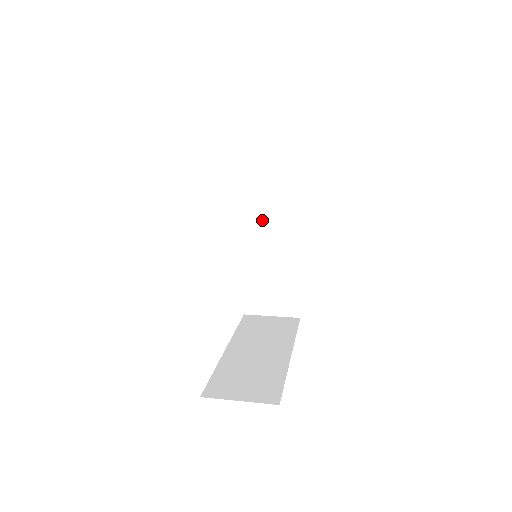
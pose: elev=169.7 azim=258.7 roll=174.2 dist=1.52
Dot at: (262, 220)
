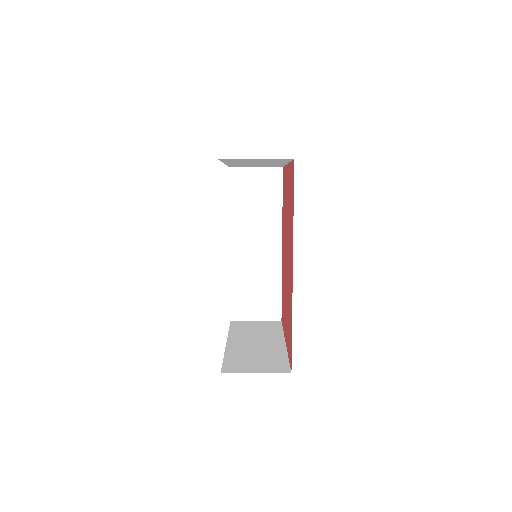
Dot at: (249, 234)
